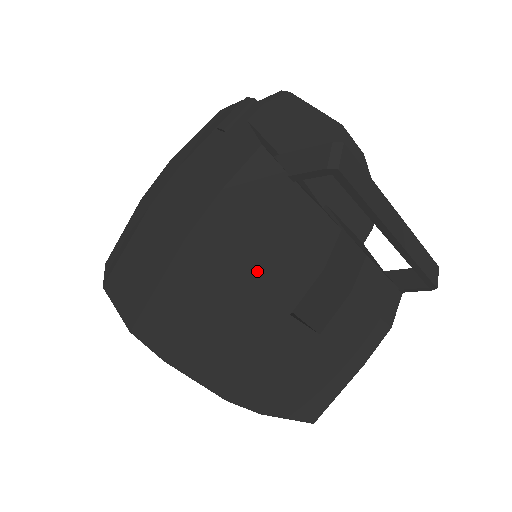
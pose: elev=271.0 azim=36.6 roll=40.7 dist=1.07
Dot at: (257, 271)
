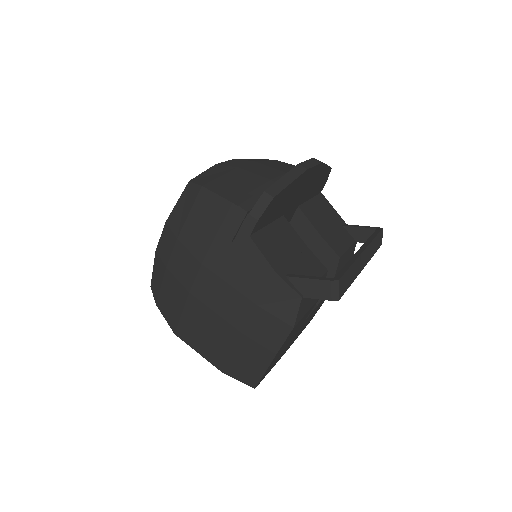
Dot at: (291, 335)
